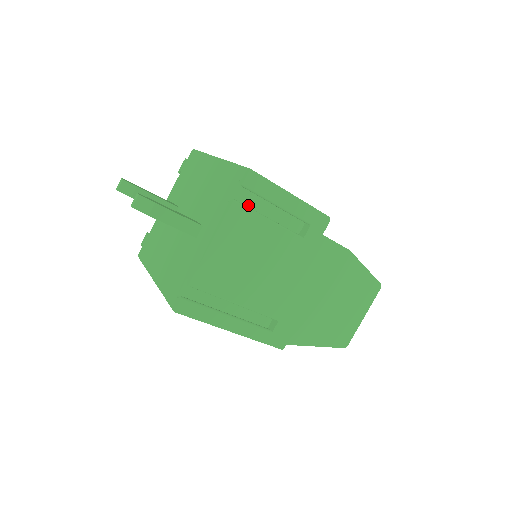
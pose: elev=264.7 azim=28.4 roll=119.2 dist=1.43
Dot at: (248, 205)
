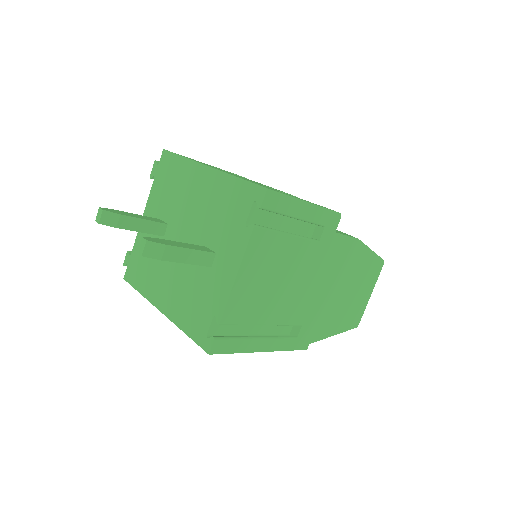
Dot at: (264, 223)
